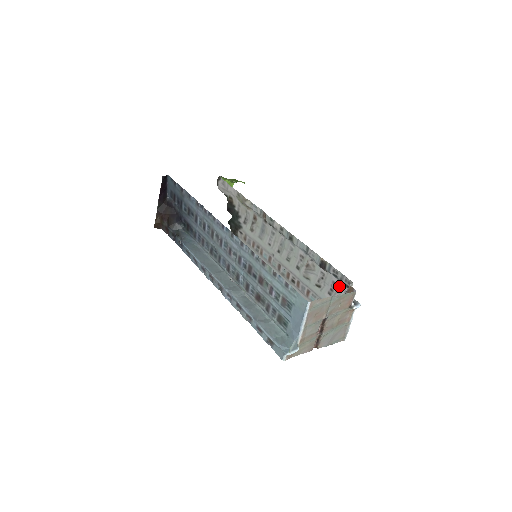
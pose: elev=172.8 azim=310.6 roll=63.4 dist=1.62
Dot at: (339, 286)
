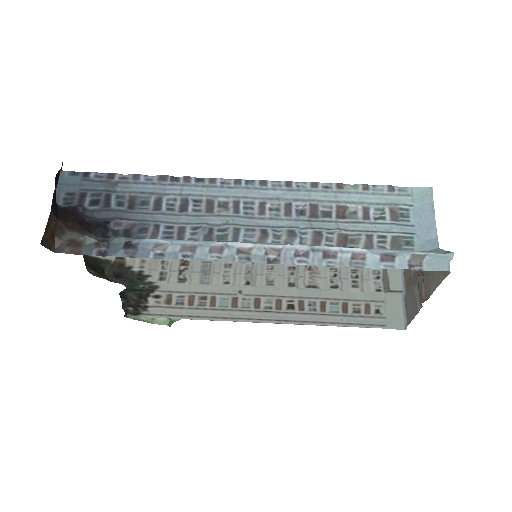
Dot at: (363, 270)
